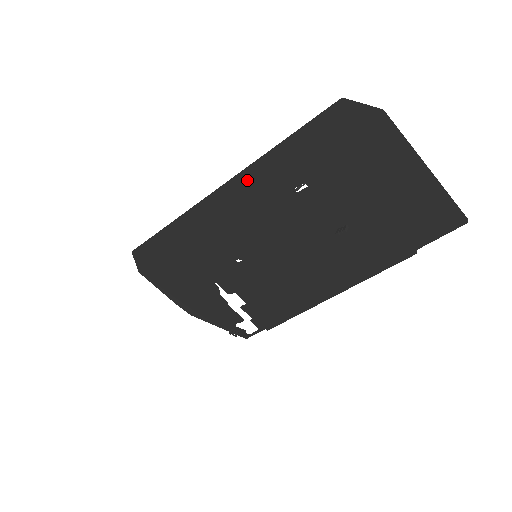
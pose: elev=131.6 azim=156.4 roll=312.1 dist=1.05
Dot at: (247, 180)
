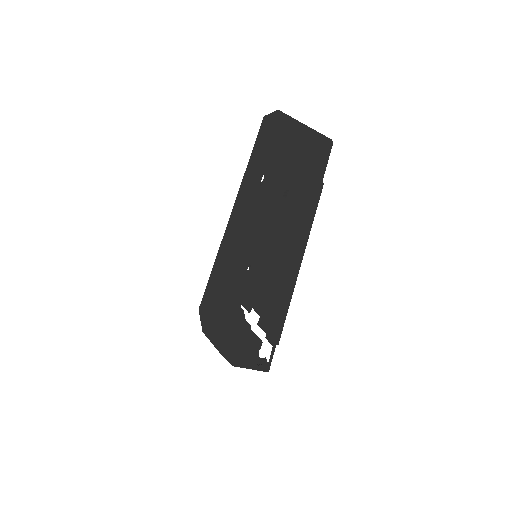
Dot at: (242, 194)
